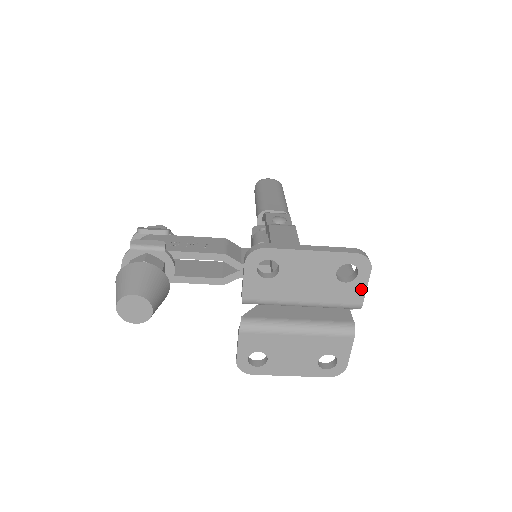
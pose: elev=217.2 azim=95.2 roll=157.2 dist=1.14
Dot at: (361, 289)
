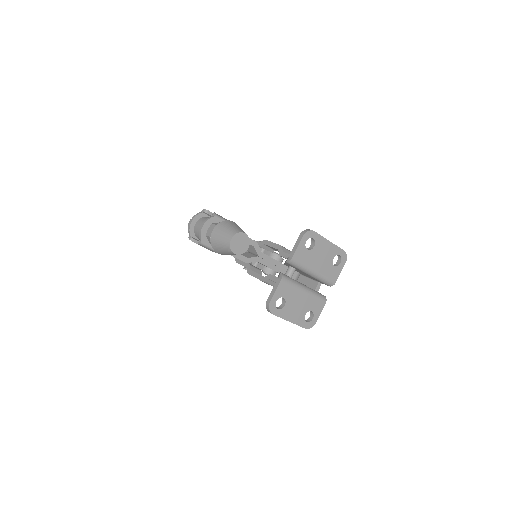
Dot at: (338, 272)
